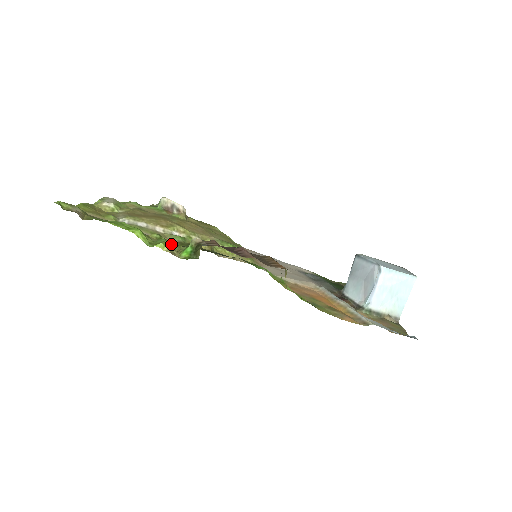
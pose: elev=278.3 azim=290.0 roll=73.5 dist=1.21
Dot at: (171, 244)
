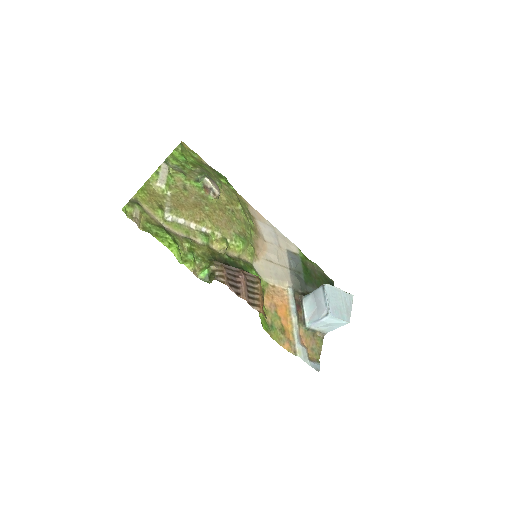
Dot at: (196, 257)
